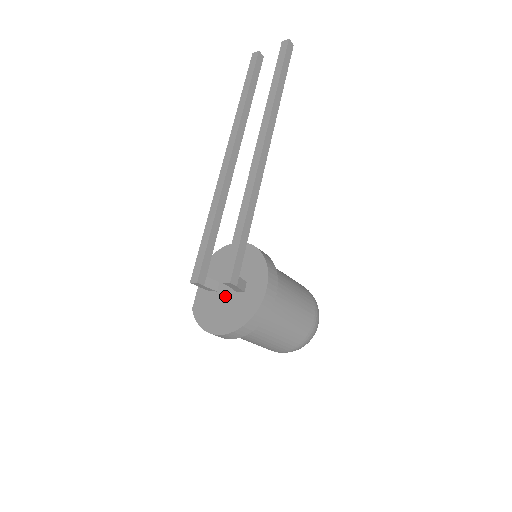
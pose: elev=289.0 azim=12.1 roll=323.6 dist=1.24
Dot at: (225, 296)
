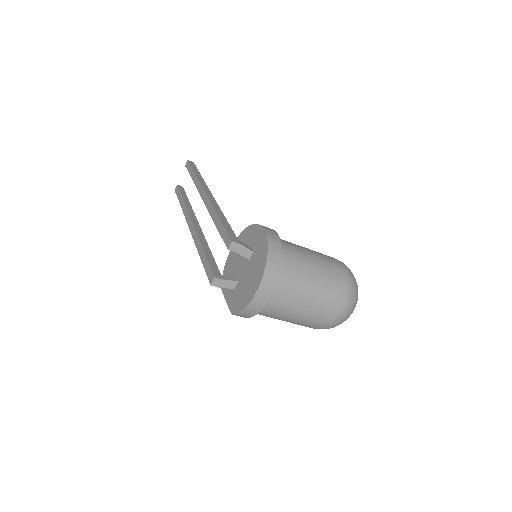
Dot at: (244, 273)
